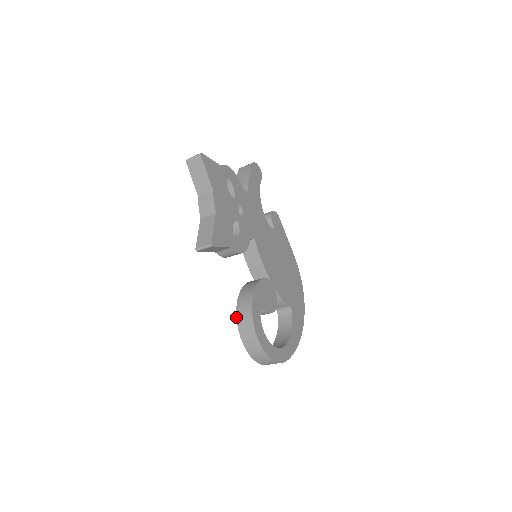
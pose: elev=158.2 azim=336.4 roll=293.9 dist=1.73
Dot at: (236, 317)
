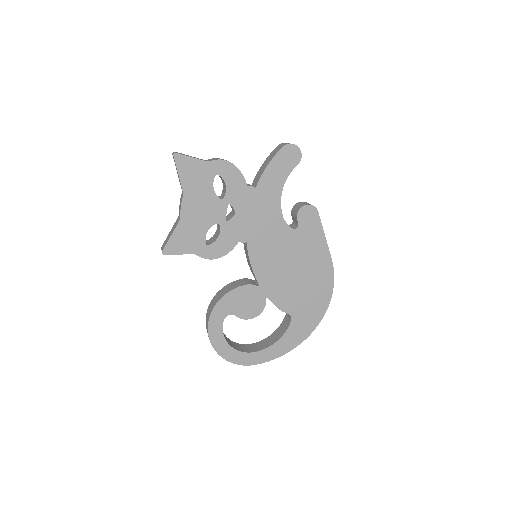
Dot at: (207, 311)
